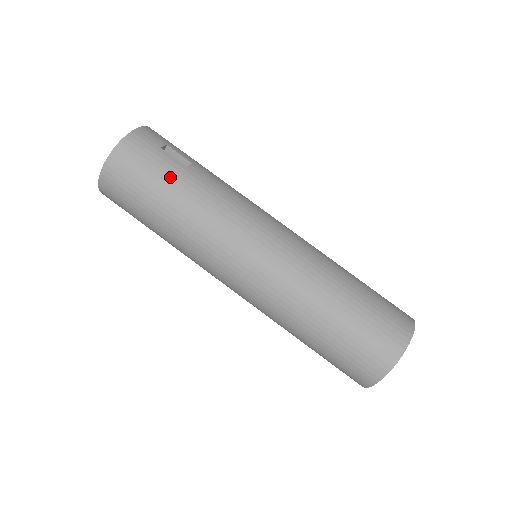
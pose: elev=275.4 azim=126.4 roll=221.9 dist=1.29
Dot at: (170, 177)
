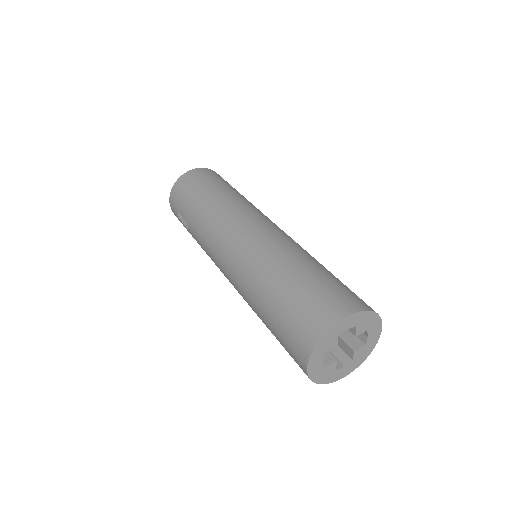
Dot at: occluded
